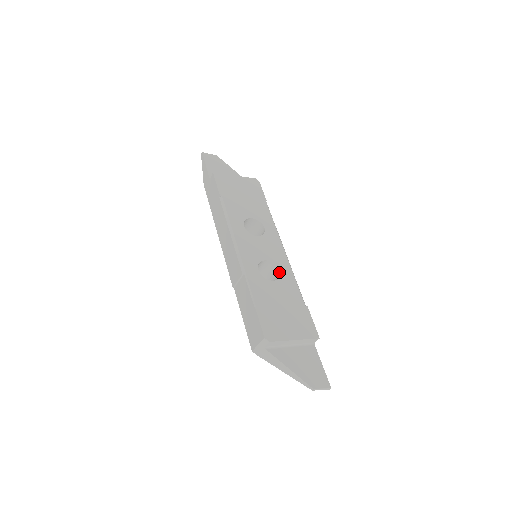
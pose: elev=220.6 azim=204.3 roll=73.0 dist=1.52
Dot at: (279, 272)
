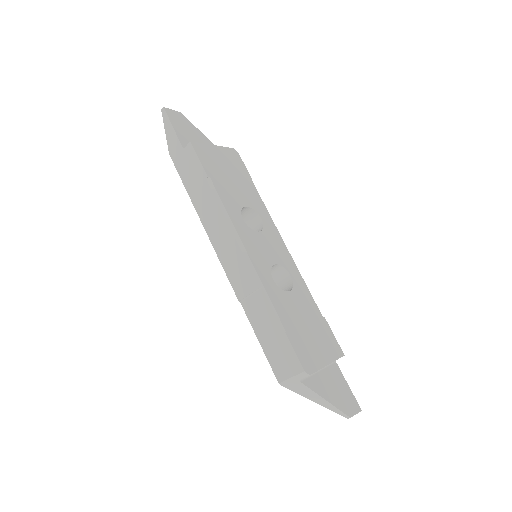
Dot at: (290, 278)
